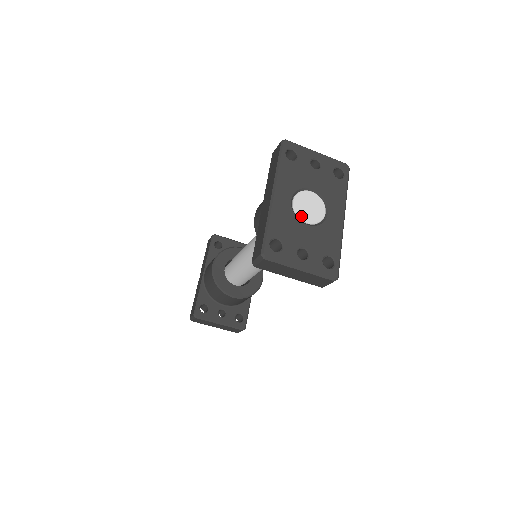
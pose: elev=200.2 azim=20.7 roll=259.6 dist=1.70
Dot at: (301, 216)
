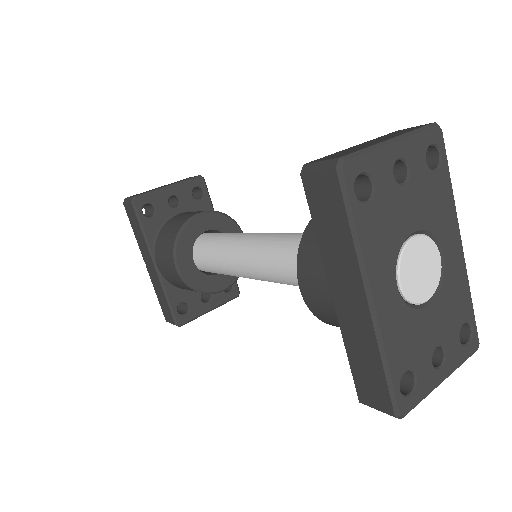
Dot at: (417, 299)
